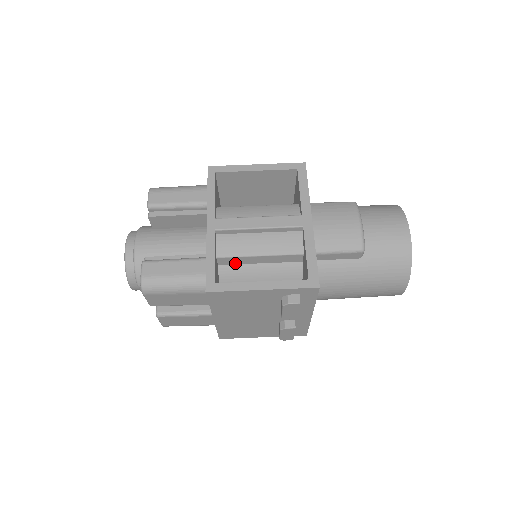
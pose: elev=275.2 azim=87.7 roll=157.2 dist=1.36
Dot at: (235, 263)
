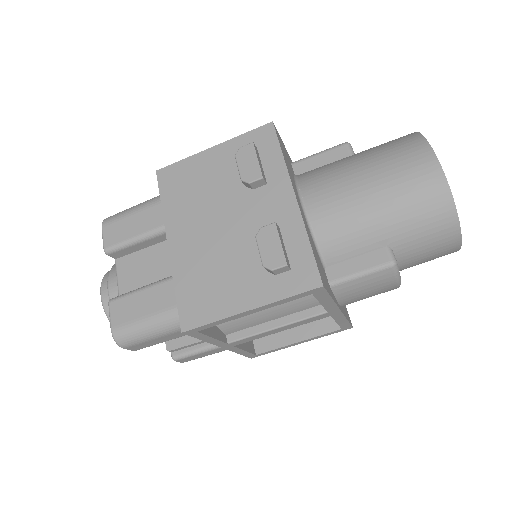
Dot at: occluded
